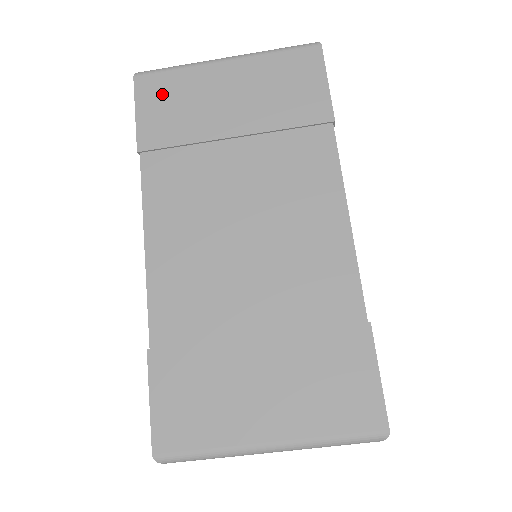
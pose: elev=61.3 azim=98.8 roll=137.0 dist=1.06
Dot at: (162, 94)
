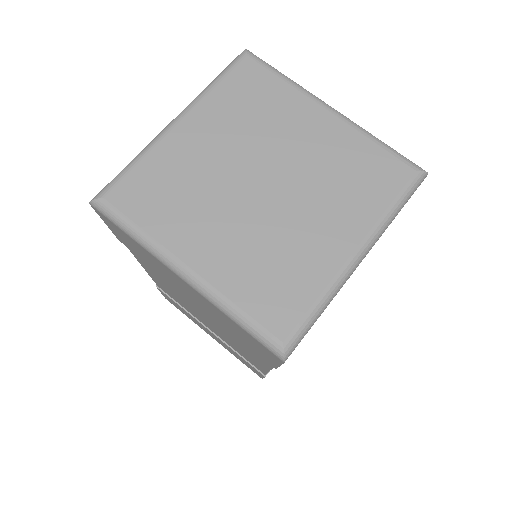
Dot at: occluded
